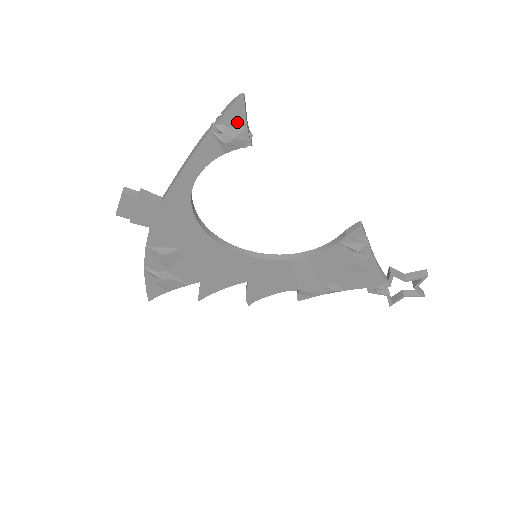
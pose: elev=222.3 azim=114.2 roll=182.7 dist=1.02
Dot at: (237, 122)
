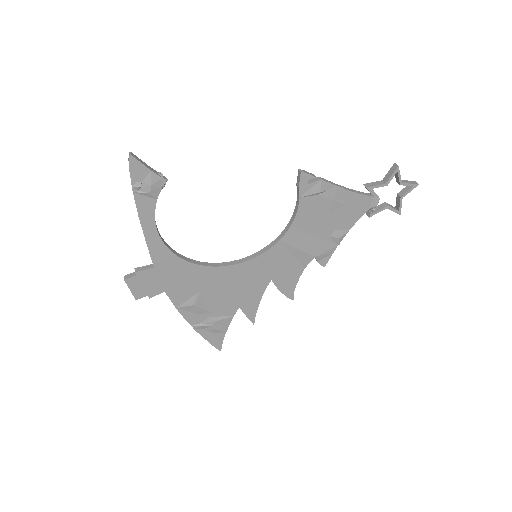
Dot at: (142, 173)
